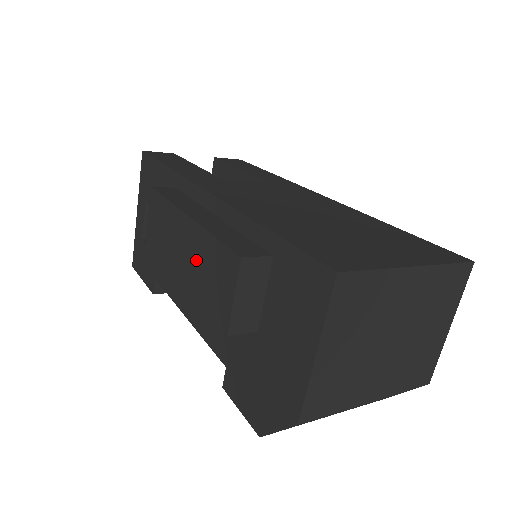
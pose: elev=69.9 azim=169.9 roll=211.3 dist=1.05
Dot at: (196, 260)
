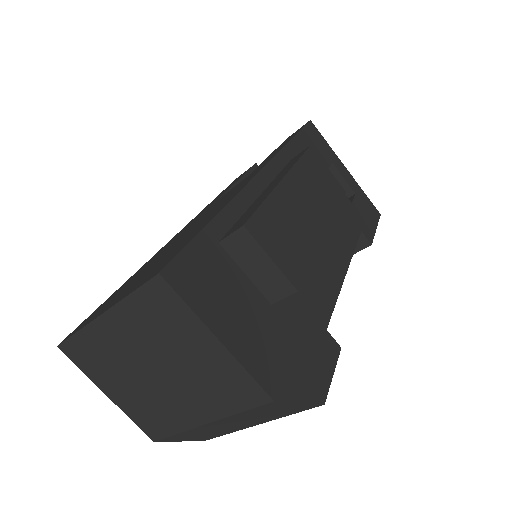
Dot at: occluded
